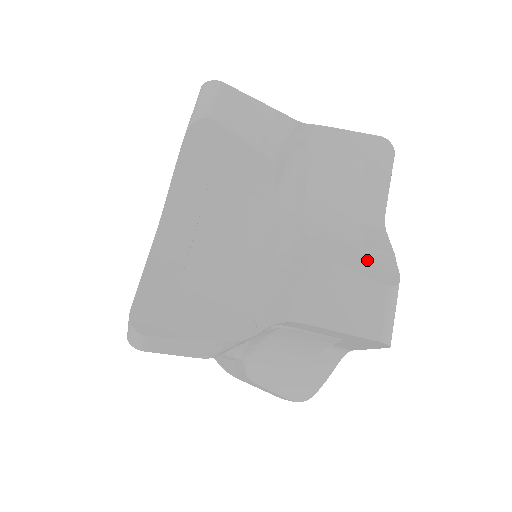
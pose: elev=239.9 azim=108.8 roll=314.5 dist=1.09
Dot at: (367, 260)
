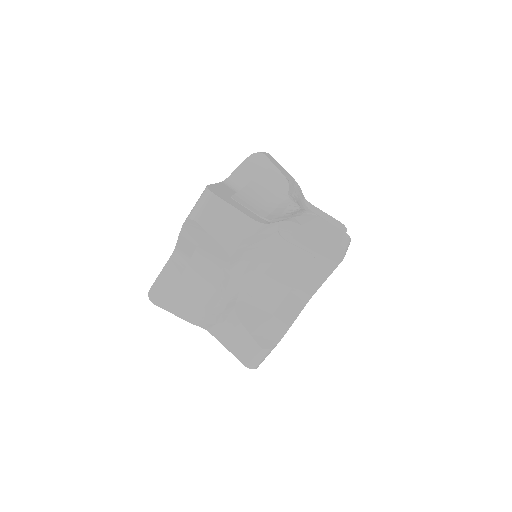
Dot at: occluded
